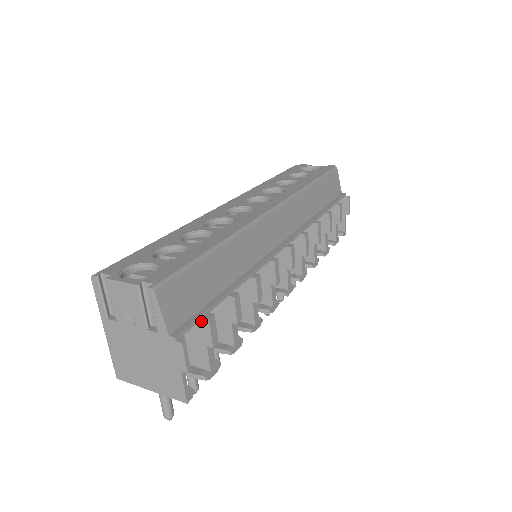
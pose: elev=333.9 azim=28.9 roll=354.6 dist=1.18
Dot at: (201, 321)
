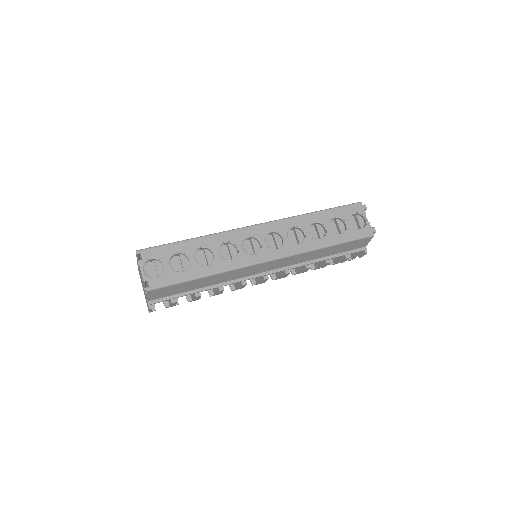
Dot at: (170, 299)
